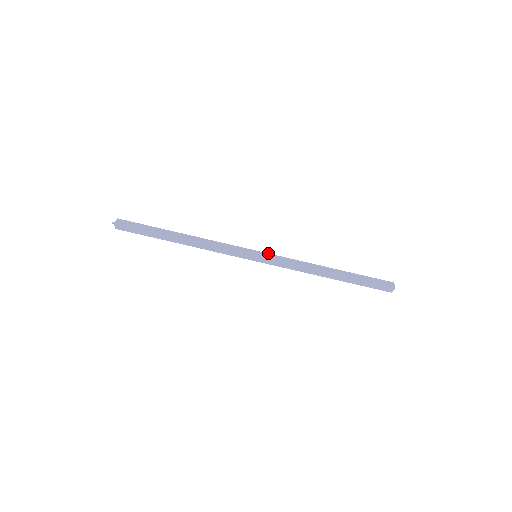
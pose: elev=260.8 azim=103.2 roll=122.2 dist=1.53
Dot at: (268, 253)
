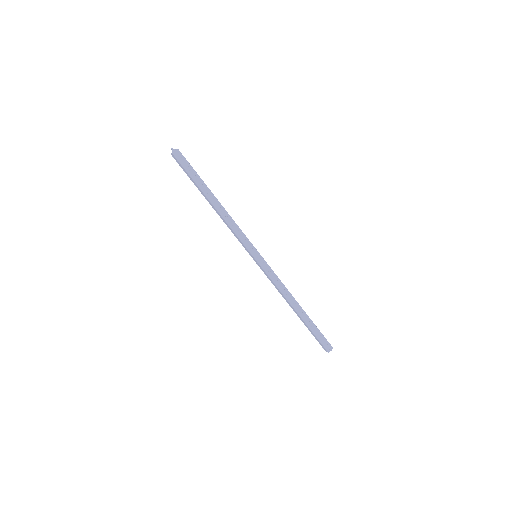
Dot at: occluded
